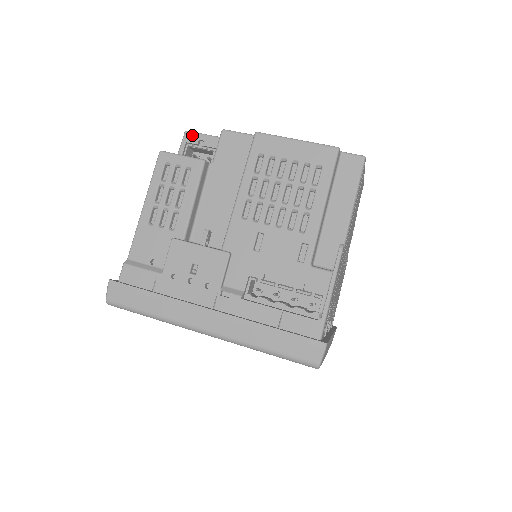
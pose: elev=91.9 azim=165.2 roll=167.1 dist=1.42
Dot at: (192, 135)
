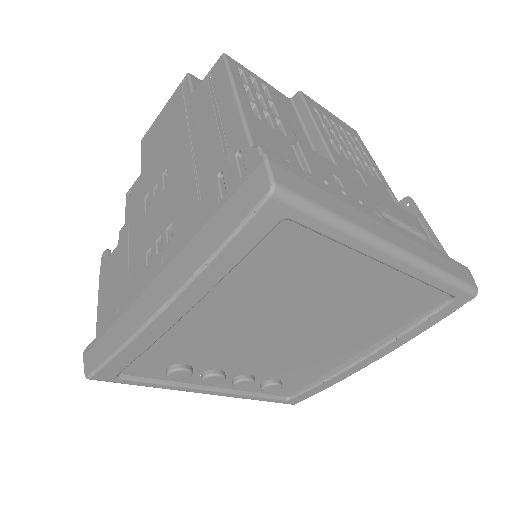
Dot at: (199, 80)
